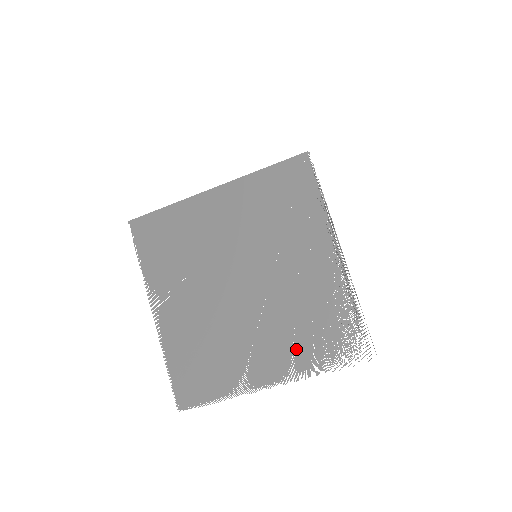
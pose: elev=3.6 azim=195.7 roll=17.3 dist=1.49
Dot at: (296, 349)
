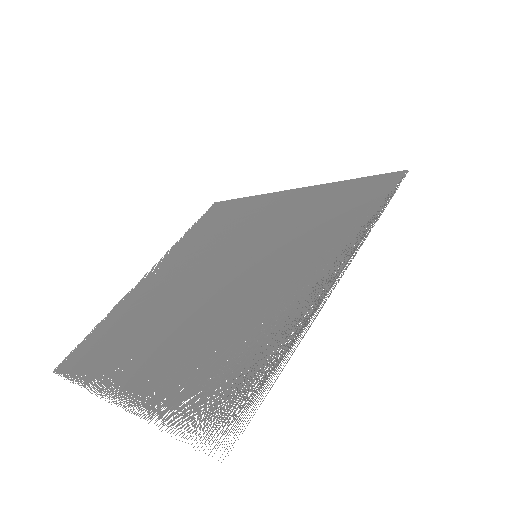
Dot at: (175, 373)
